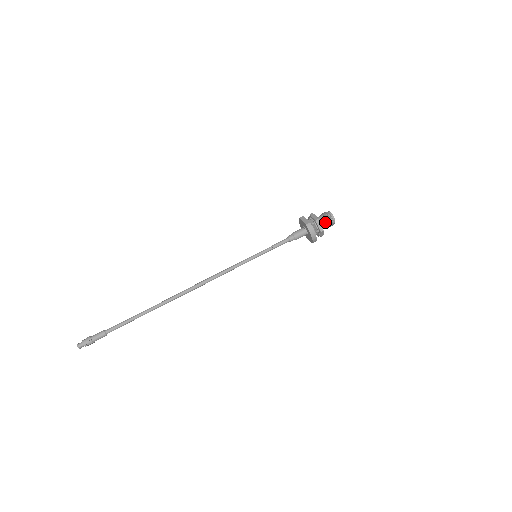
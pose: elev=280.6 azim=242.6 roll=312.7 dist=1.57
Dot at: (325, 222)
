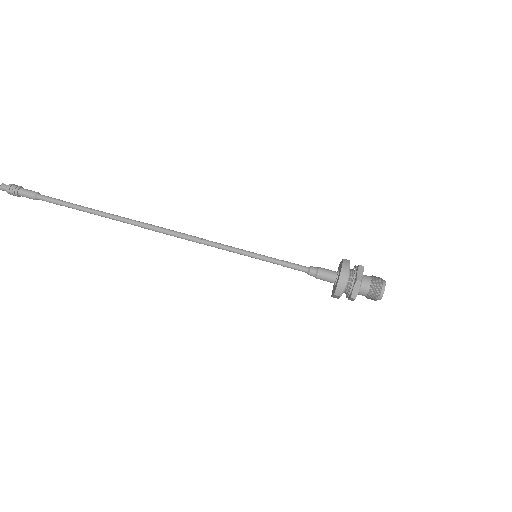
Dot at: (370, 280)
